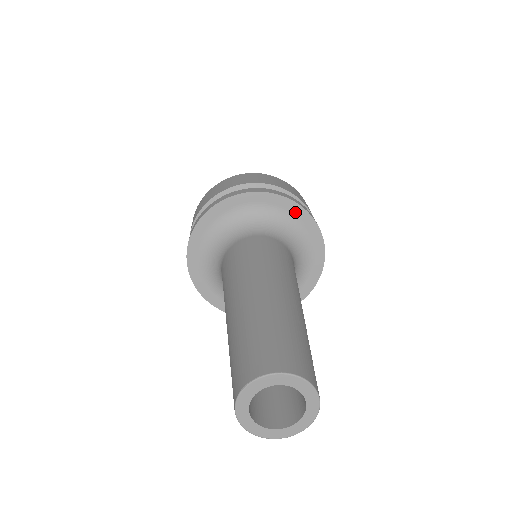
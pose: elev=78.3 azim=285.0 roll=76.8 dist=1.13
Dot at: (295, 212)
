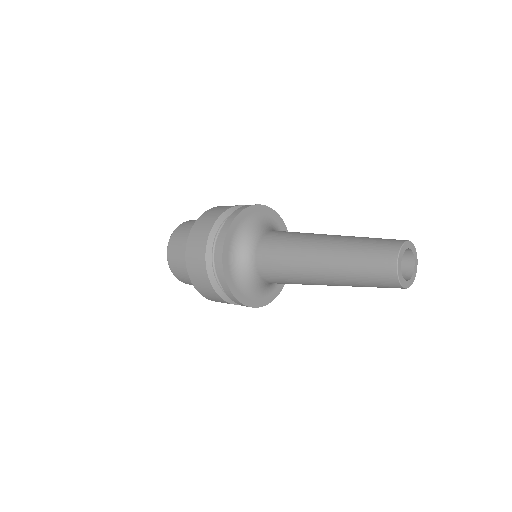
Dot at: (261, 211)
